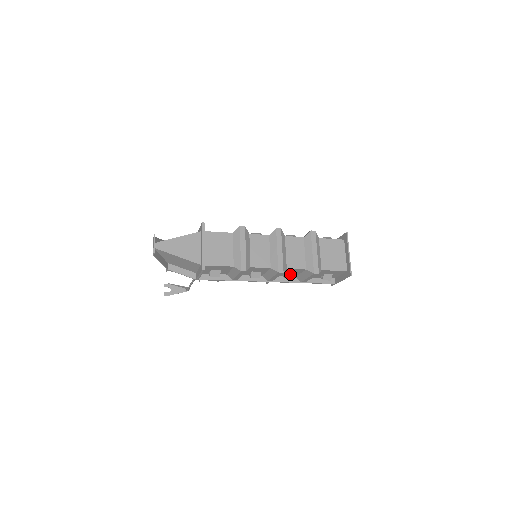
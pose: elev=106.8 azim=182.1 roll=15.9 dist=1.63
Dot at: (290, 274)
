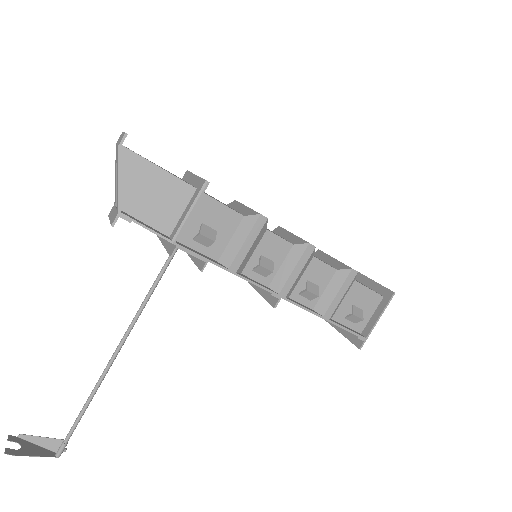
Dot at: (312, 285)
